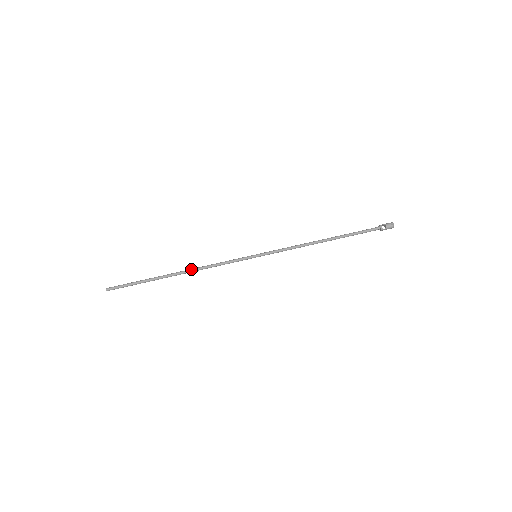
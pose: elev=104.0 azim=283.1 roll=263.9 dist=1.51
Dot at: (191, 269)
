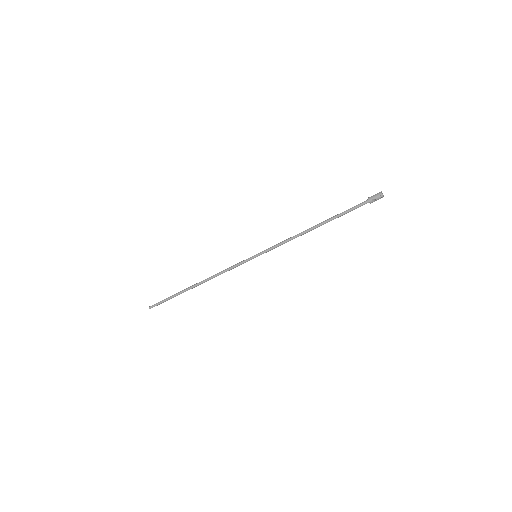
Dot at: (206, 280)
